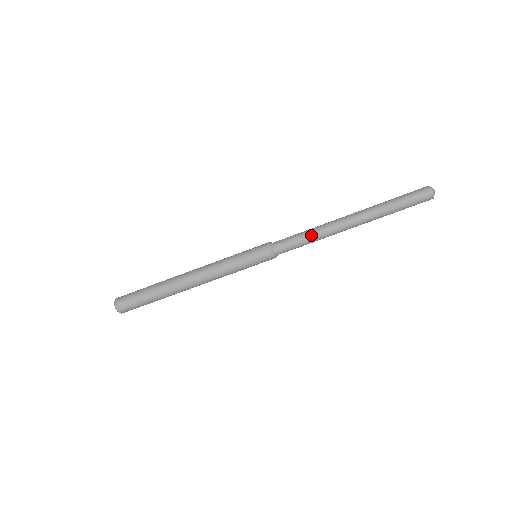
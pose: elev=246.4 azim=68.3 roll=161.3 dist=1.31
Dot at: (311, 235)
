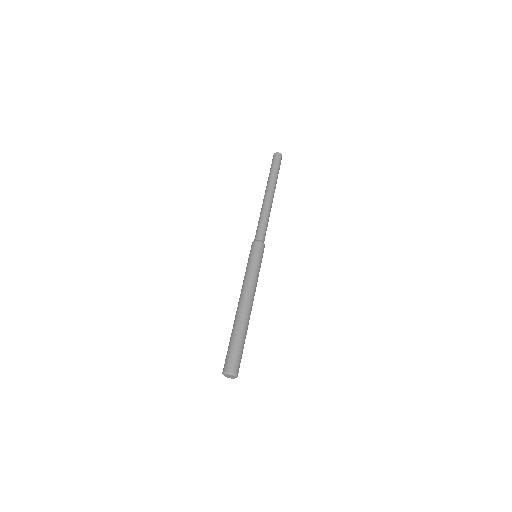
Dot at: (261, 217)
